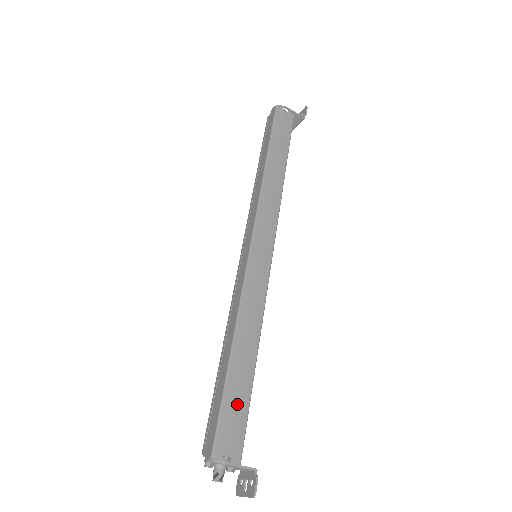
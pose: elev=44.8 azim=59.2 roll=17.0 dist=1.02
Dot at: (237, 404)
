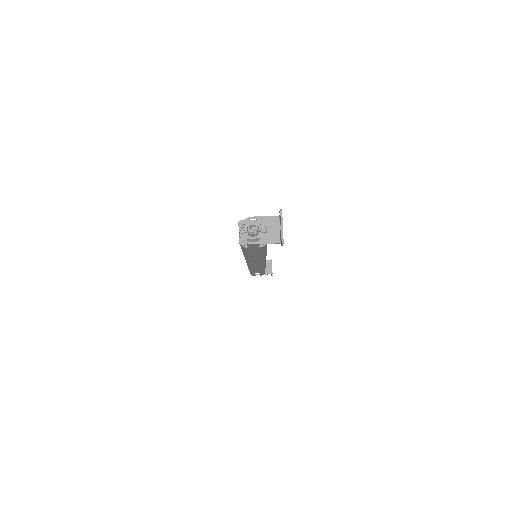
Dot at: occluded
